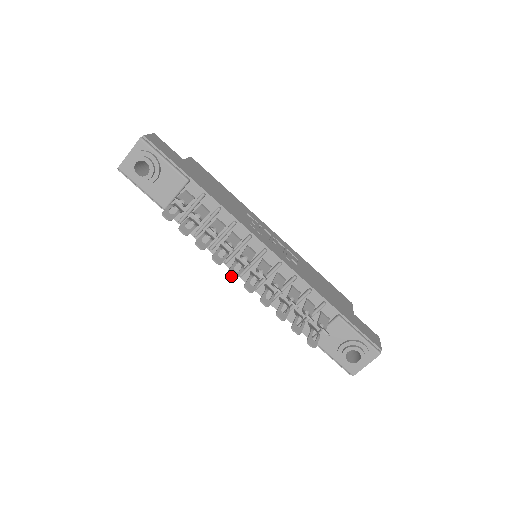
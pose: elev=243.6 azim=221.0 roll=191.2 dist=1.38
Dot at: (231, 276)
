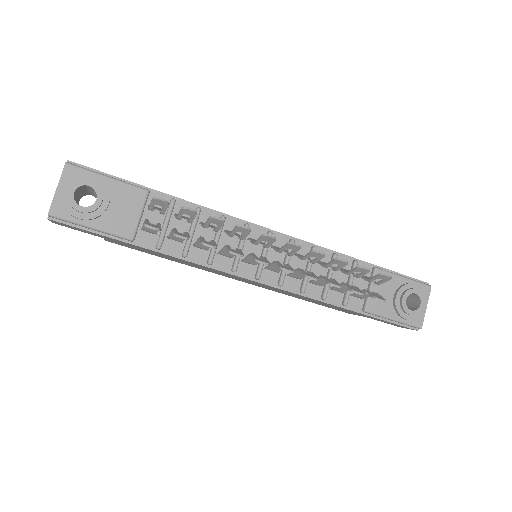
Dot at: (262, 263)
